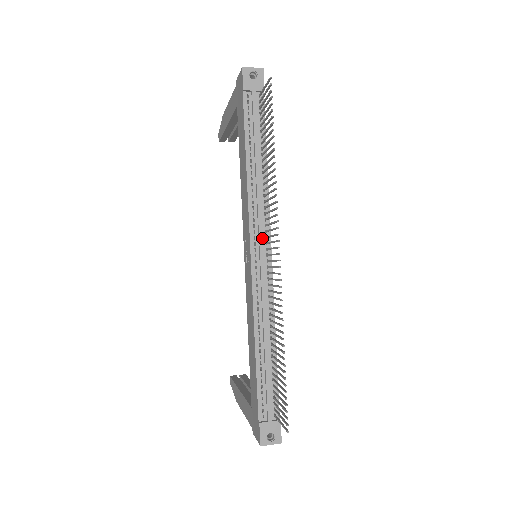
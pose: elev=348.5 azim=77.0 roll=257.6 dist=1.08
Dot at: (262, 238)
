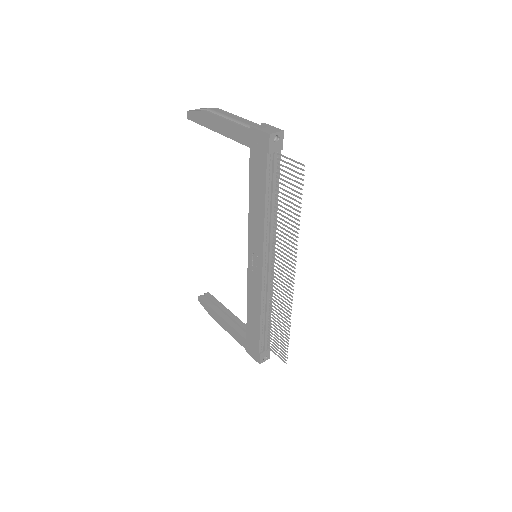
Dot at: (271, 256)
